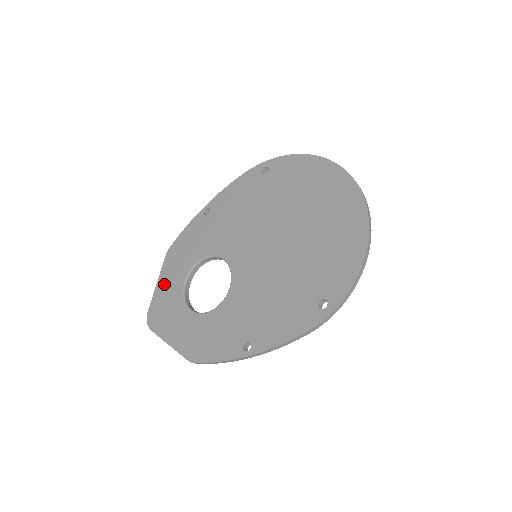
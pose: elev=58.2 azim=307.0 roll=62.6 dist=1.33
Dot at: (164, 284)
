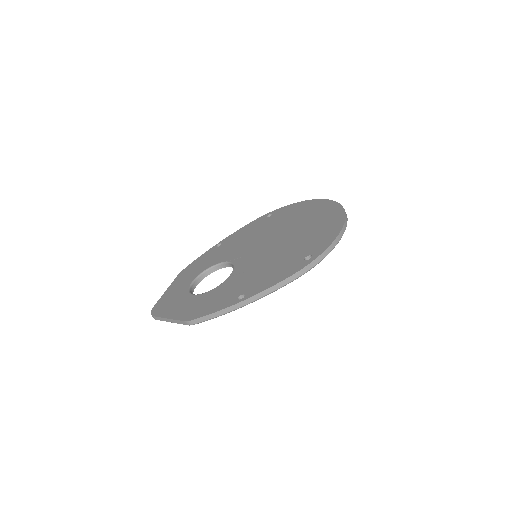
Dot at: (173, 288)
